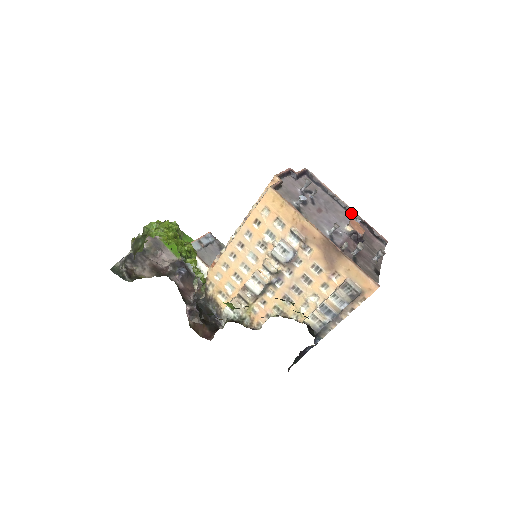
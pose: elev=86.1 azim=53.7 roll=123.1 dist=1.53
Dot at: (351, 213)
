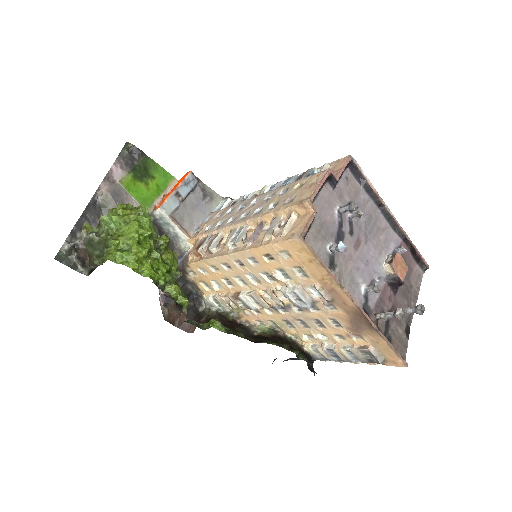
Dot at: (395, 227)
